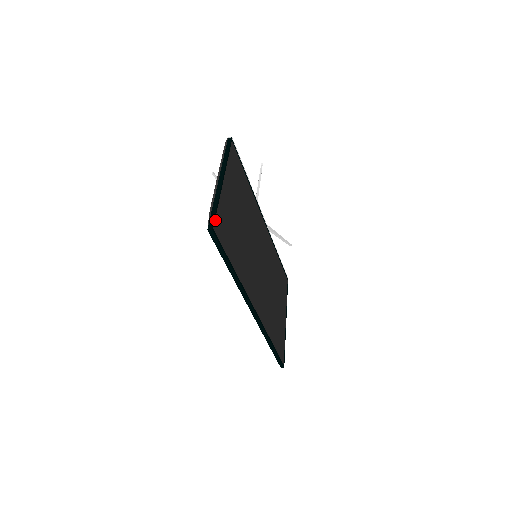
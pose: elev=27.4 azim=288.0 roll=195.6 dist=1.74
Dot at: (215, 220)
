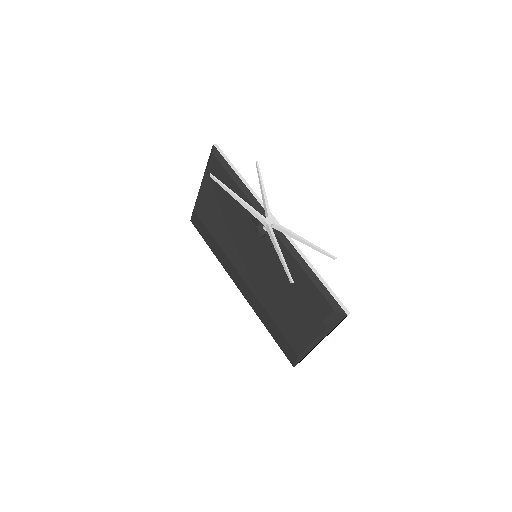
Dot at: occluded
